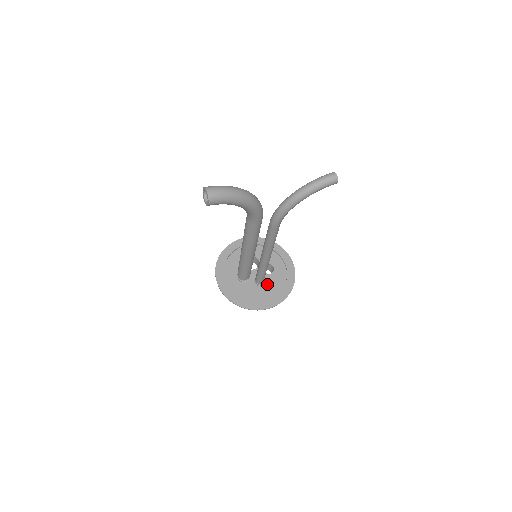
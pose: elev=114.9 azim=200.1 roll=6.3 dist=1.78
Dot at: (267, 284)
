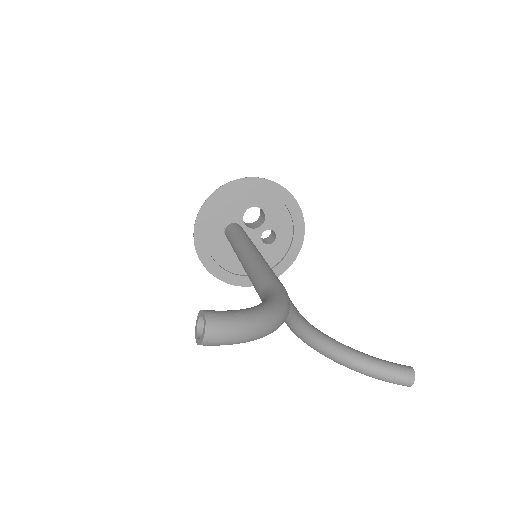
Dot at: occluded
